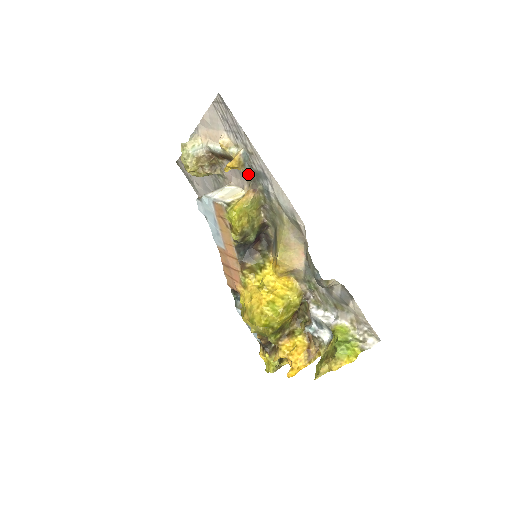
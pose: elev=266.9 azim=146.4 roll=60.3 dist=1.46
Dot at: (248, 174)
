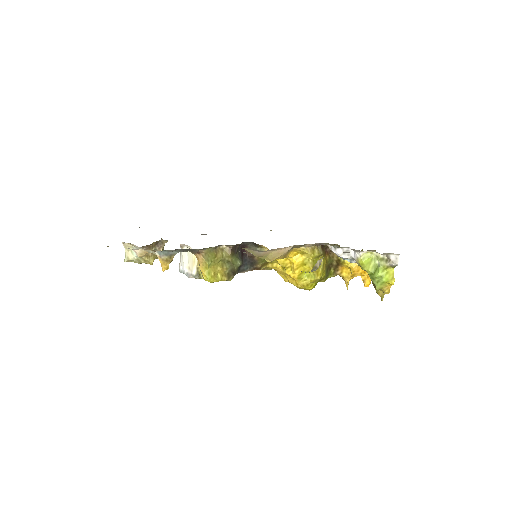
Dot at: occluded
